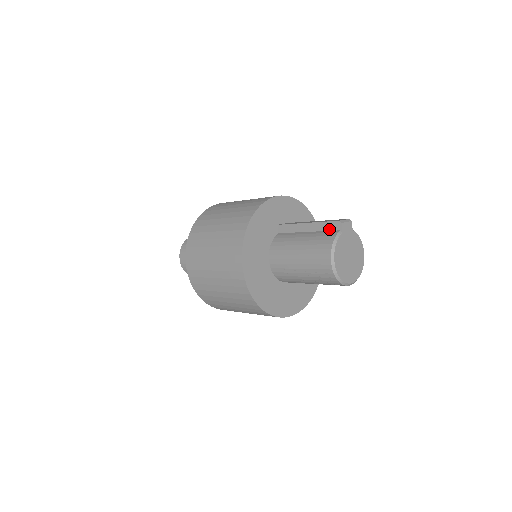
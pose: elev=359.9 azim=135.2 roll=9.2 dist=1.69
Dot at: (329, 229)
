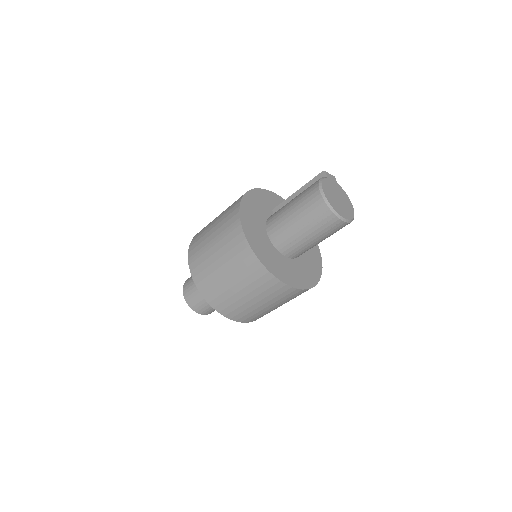
Dot at: occluded
